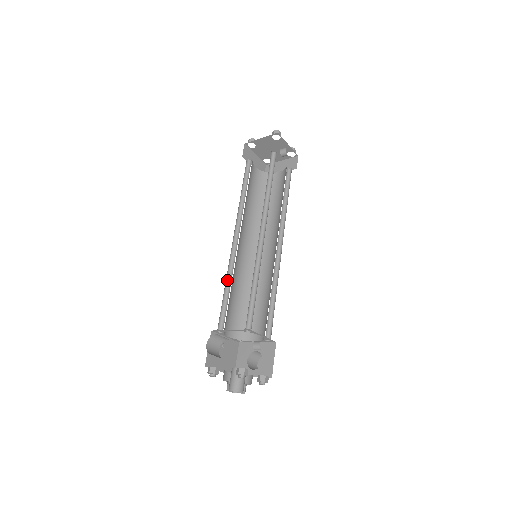
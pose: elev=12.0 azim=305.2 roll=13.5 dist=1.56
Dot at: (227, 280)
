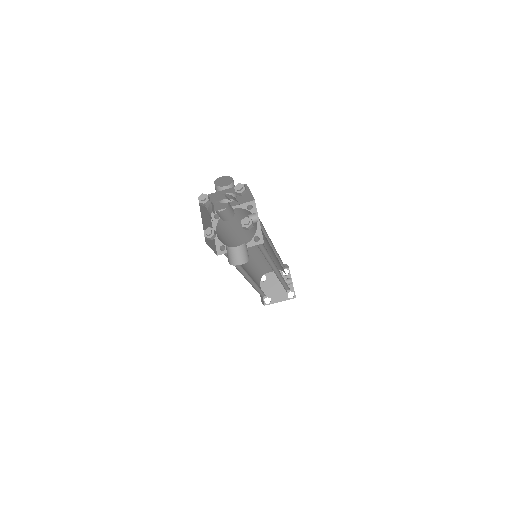
Dot at: occluded
